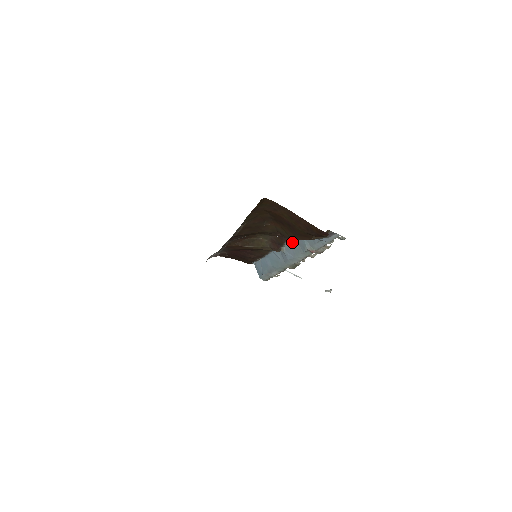
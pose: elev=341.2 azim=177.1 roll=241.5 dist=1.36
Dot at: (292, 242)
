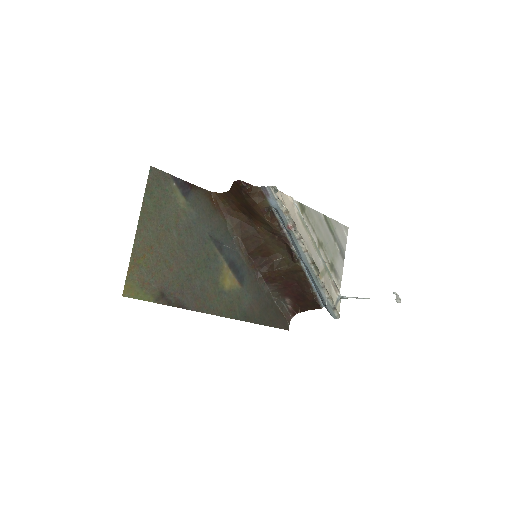
Dot at: (291, 239)
